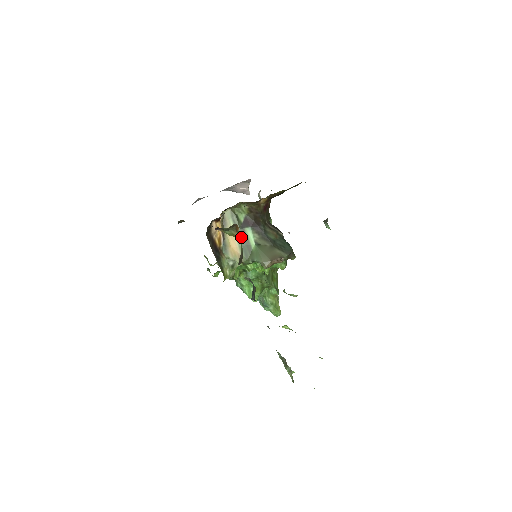
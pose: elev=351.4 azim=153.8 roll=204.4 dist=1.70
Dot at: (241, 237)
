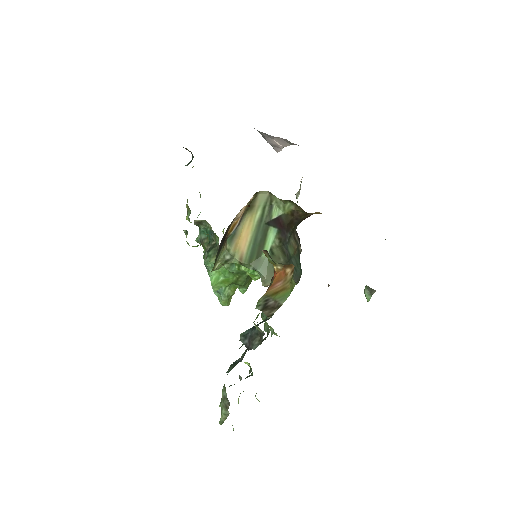
Dot at: (259, 234)
